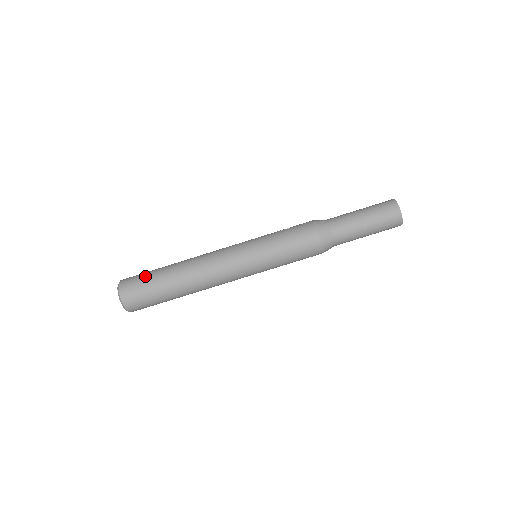
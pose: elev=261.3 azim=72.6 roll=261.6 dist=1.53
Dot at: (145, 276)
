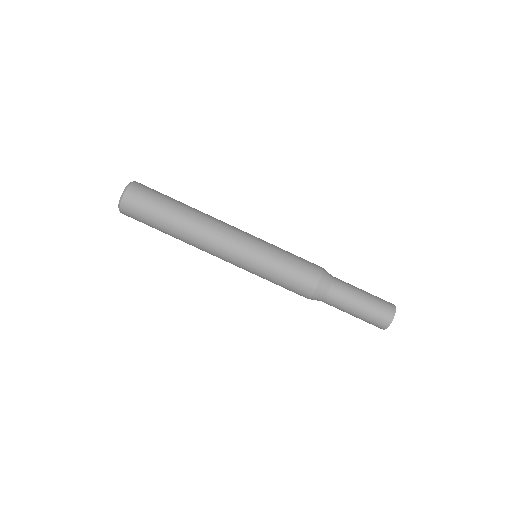
Dot at: occluded
